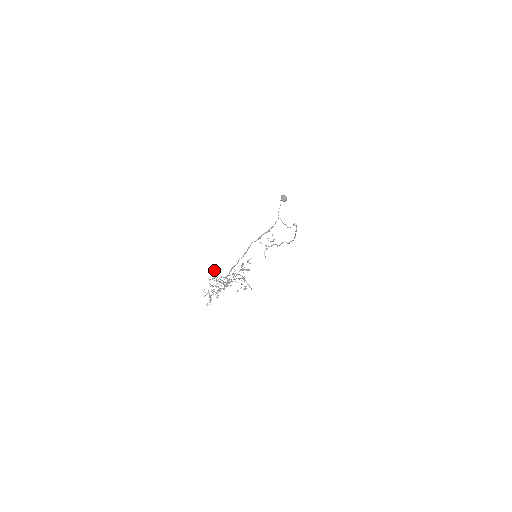
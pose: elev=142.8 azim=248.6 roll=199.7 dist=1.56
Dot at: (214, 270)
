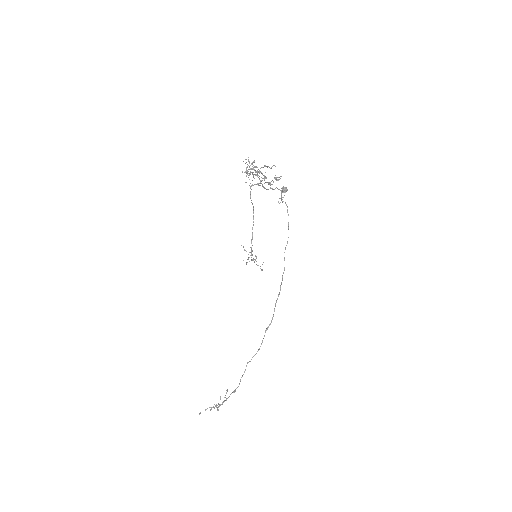
Dot at: (247, 167)
